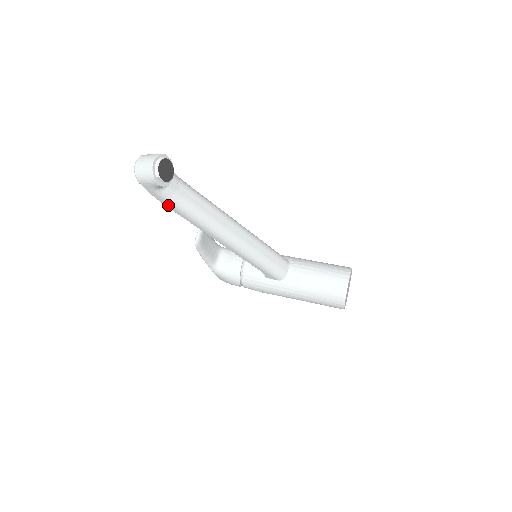
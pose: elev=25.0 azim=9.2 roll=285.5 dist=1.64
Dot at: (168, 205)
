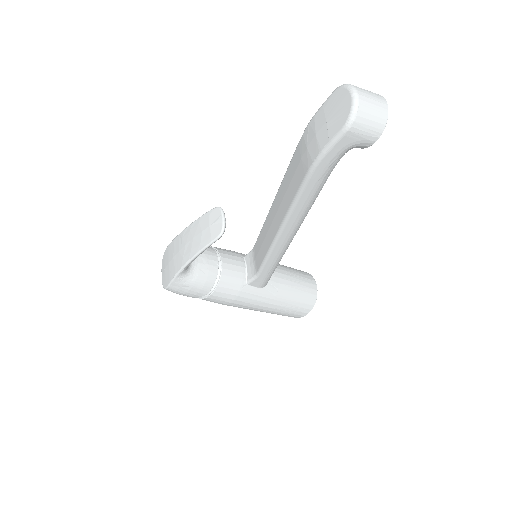
Dot at: (318, 175)
